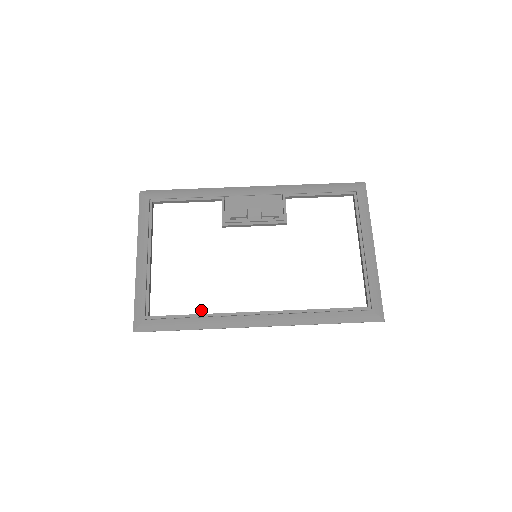
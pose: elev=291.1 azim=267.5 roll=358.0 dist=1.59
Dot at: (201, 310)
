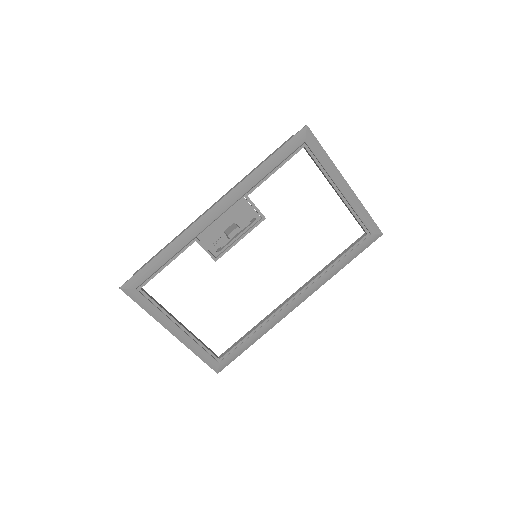
Dot at: (250, 326)
